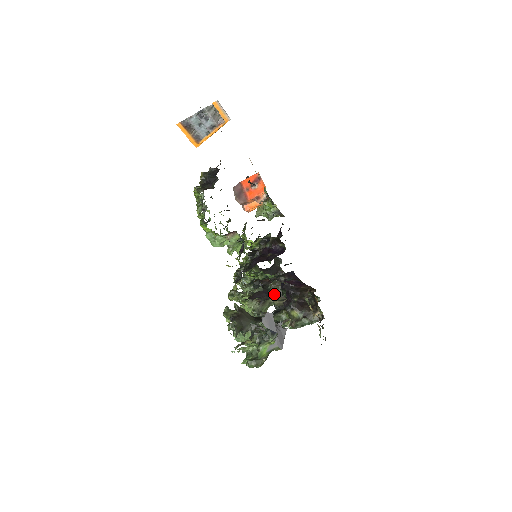
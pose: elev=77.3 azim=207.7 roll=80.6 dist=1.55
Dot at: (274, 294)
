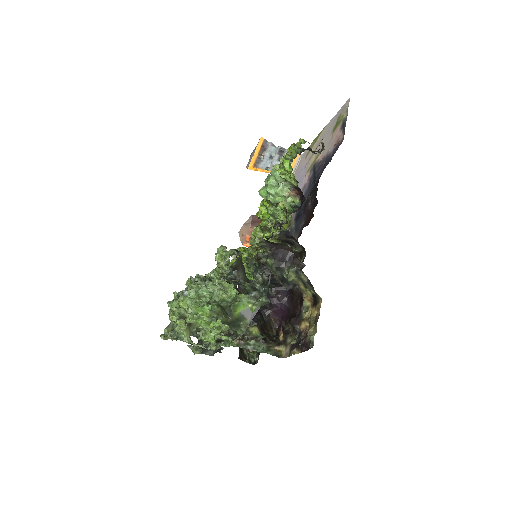
Dot at: occluded
